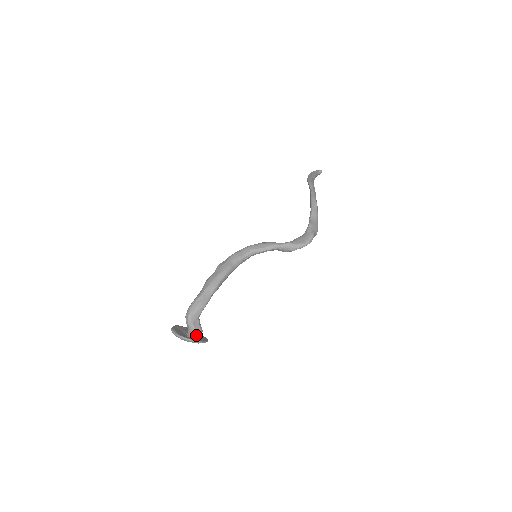
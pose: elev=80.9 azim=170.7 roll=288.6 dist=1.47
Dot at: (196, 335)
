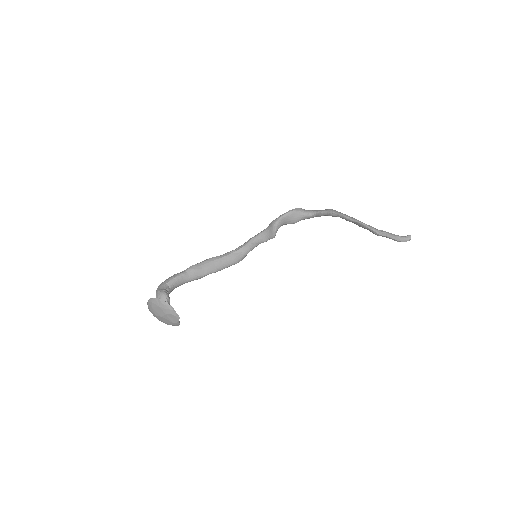
Dot at: occluded
